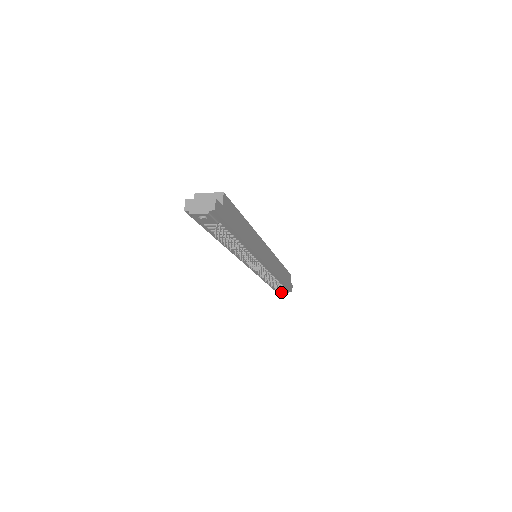
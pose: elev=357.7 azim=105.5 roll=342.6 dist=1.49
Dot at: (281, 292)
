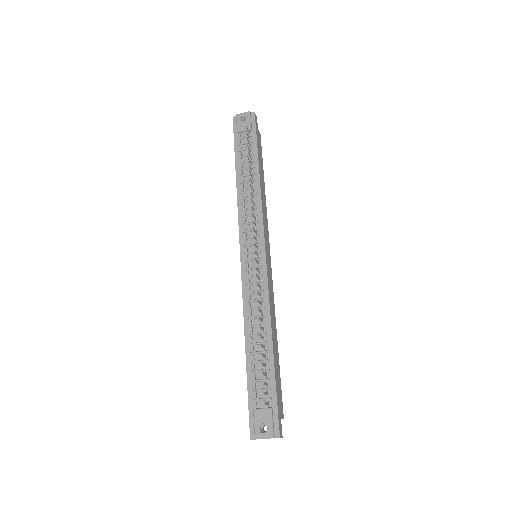
Dot at: (260, 433)
